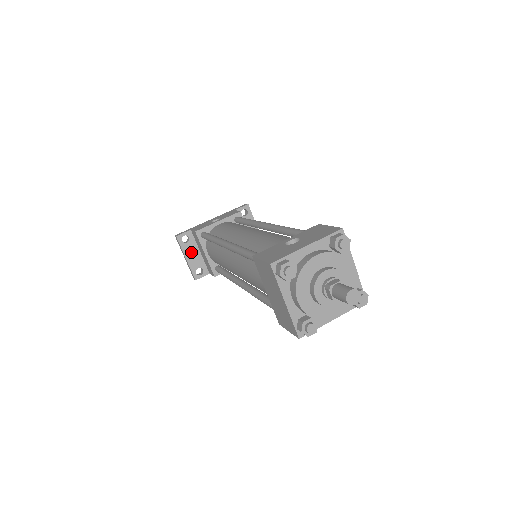
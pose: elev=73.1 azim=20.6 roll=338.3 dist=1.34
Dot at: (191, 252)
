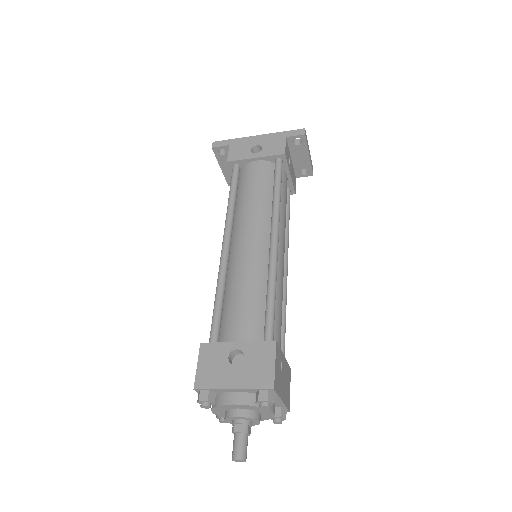
Dot at: (227, 164)
